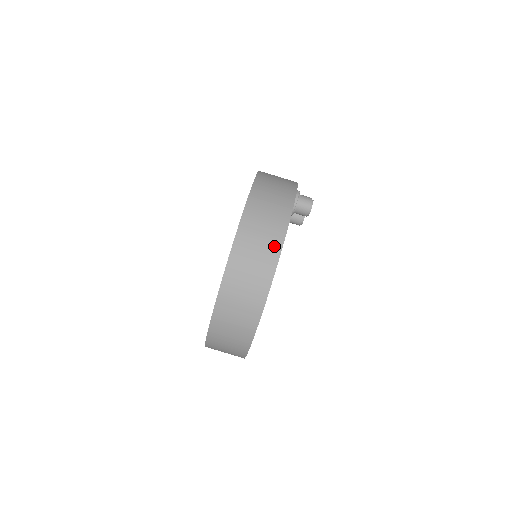
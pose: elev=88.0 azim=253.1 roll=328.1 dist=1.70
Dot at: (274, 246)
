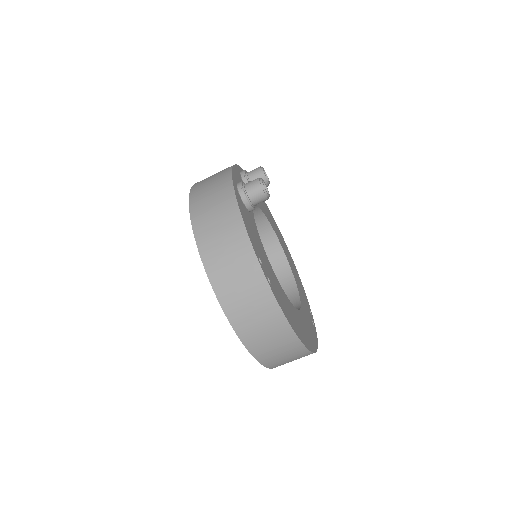
Dot at: (266, 301)
